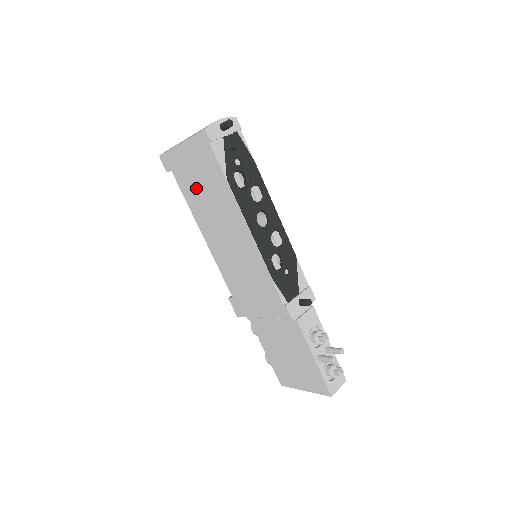
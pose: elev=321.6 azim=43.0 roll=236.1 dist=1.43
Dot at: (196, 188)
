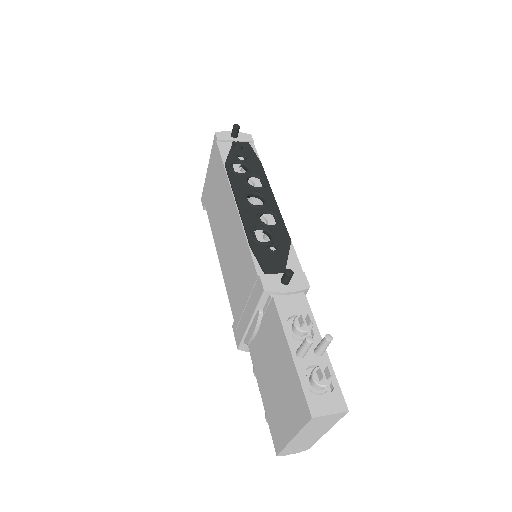
Dot at: (213, 201)
